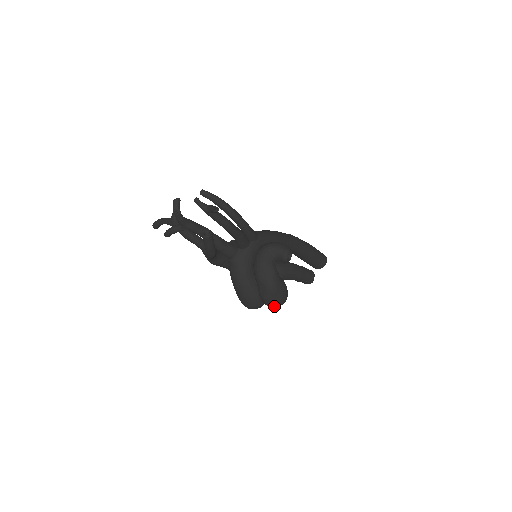
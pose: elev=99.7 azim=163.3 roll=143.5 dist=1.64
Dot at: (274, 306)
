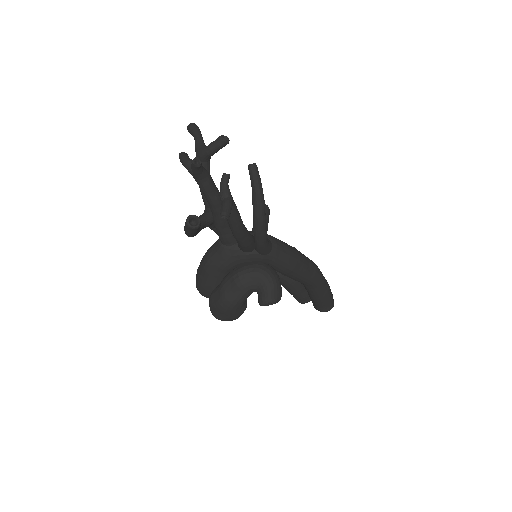
Dot at: (213, 314)
